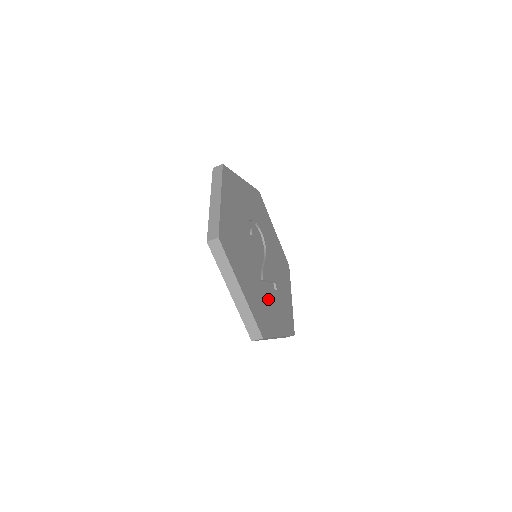
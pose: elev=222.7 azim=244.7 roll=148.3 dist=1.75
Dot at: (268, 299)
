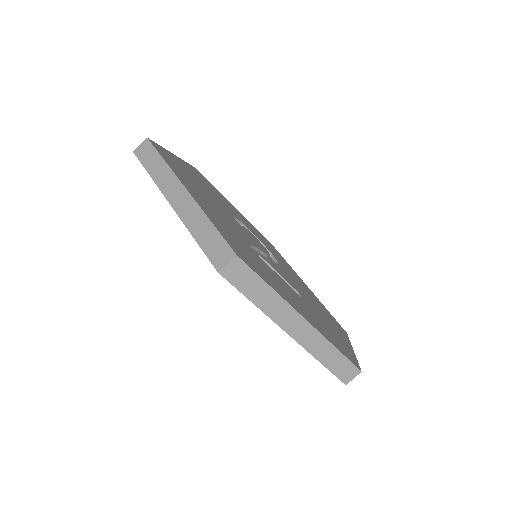
Dot at: (271, 273)
